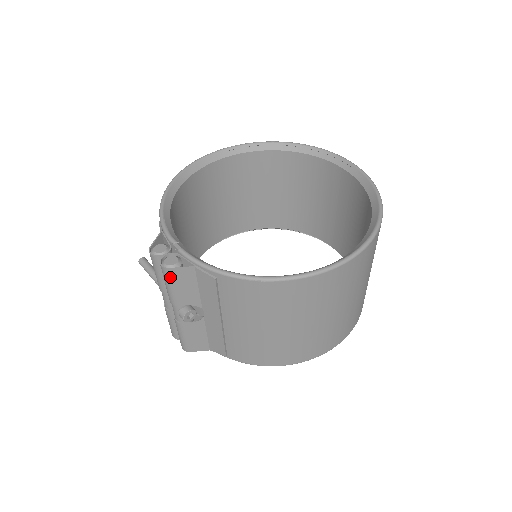
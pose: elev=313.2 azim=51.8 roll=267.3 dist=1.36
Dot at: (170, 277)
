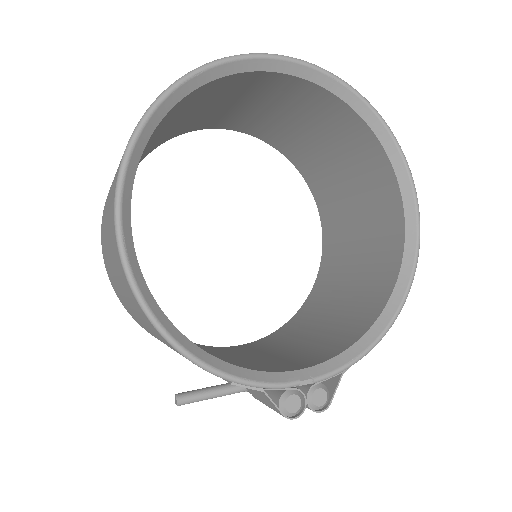
Dot at: occluded
